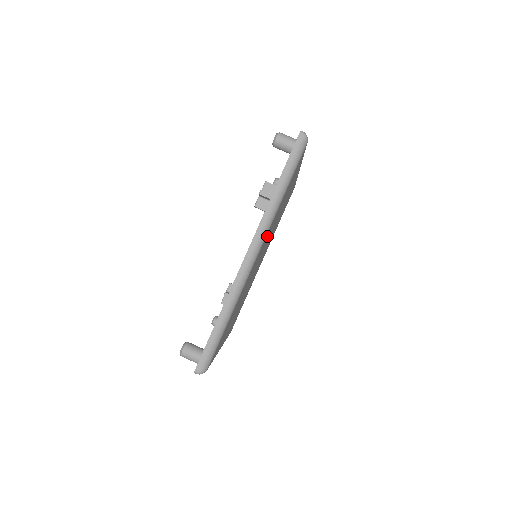
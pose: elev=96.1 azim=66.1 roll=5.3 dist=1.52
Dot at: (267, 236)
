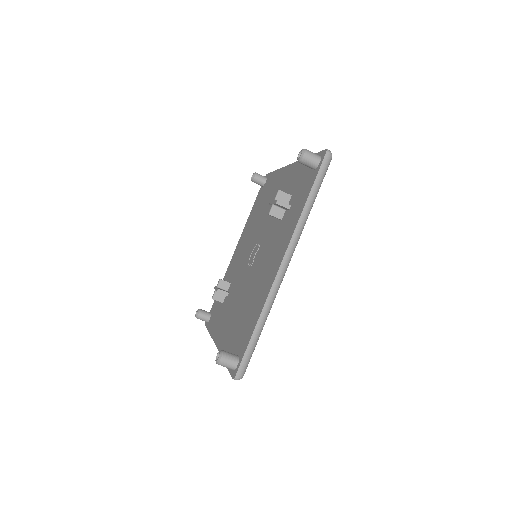
Dot at: occluded
